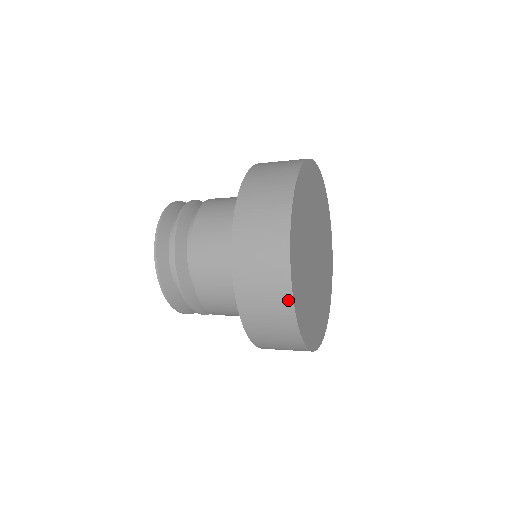
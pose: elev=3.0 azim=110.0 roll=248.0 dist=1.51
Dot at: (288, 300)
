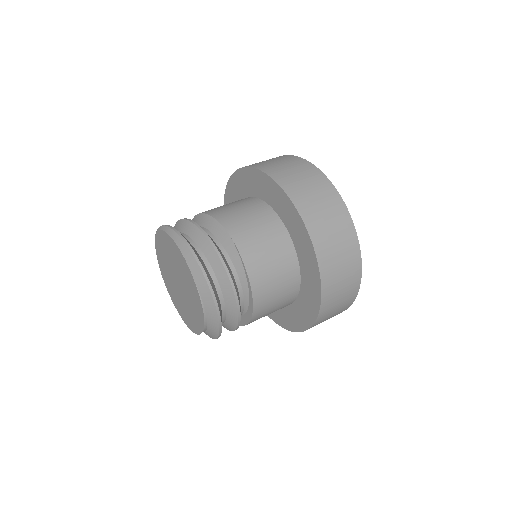
Dot at: (357, 253)
